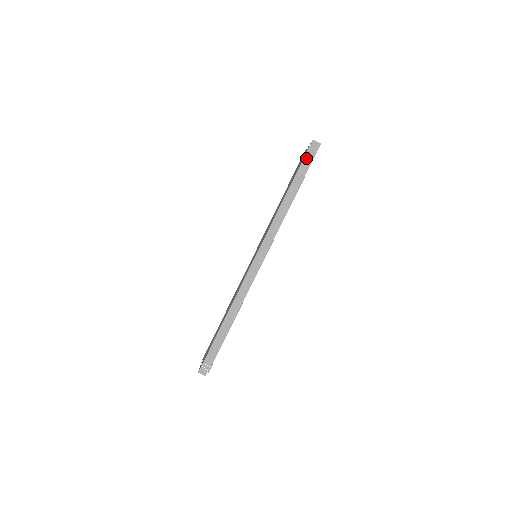
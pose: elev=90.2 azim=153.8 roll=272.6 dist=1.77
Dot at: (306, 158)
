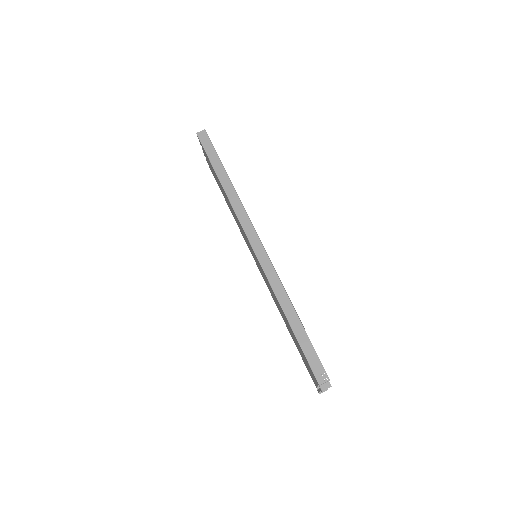
Dot at: (206, 148)
